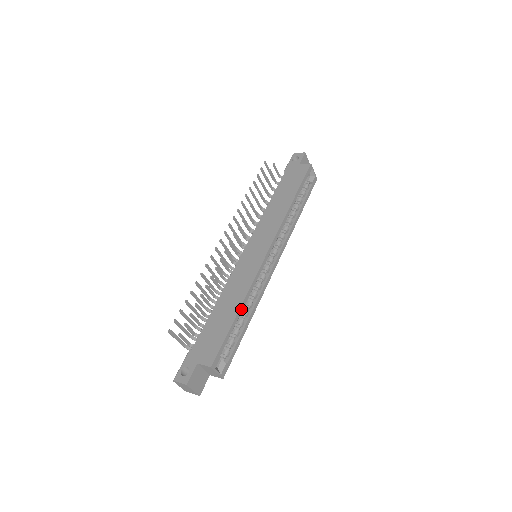
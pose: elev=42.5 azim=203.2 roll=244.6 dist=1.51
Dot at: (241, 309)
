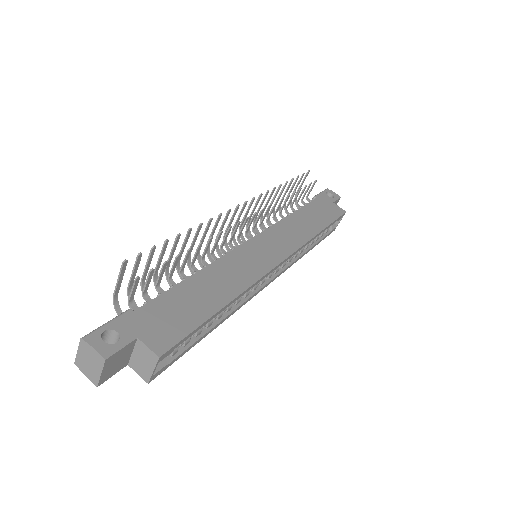
Dot at: (227, 305)
